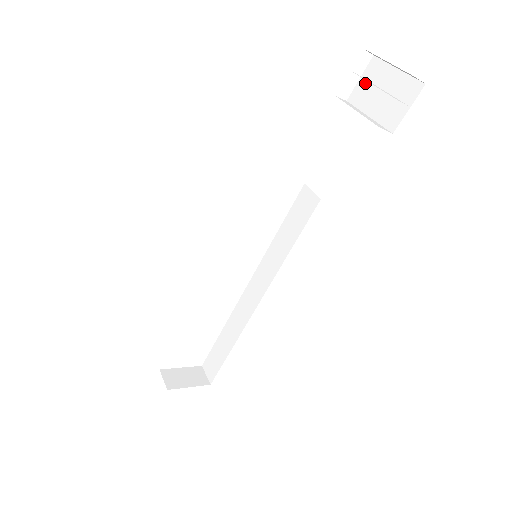
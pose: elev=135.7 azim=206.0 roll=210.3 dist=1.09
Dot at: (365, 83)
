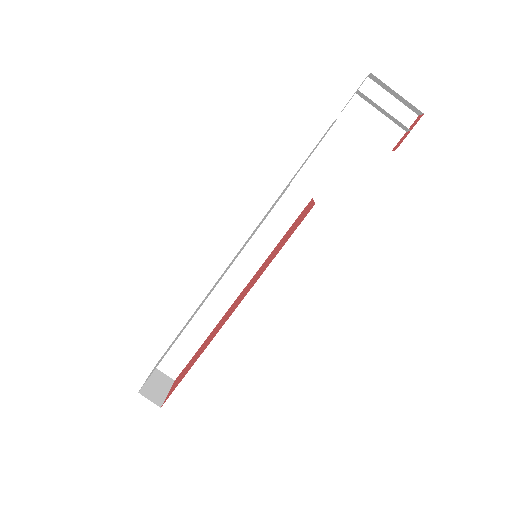
Dot at: (360, 100)
